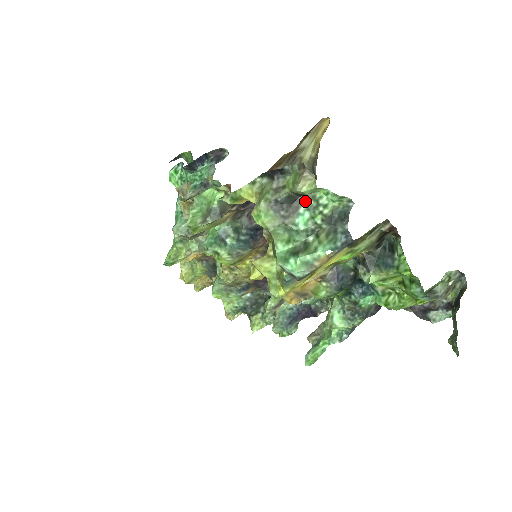
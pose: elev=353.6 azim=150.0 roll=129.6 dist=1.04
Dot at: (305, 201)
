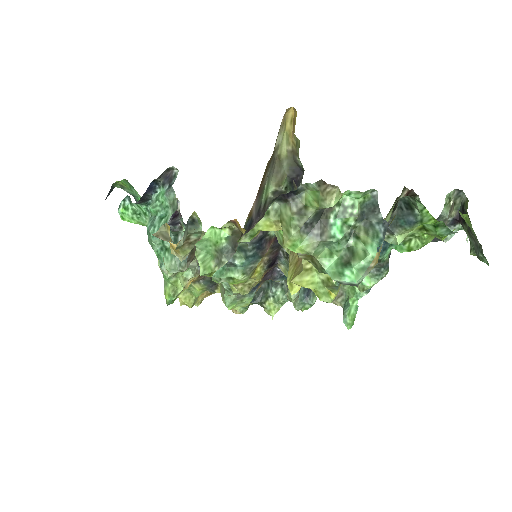
Dot at: (331, 210)
